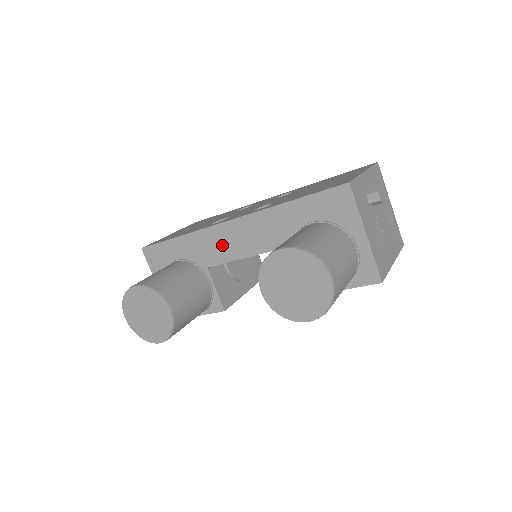
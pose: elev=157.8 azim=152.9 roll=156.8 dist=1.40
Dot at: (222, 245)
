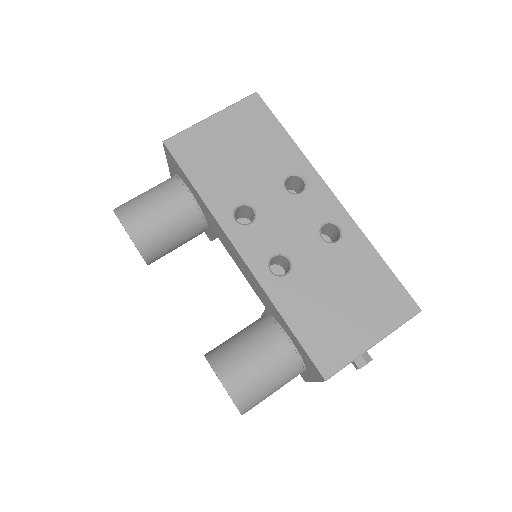
Dot at: (226, 244)
